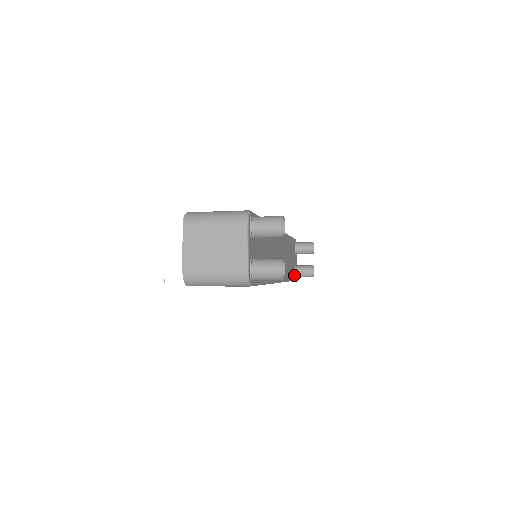
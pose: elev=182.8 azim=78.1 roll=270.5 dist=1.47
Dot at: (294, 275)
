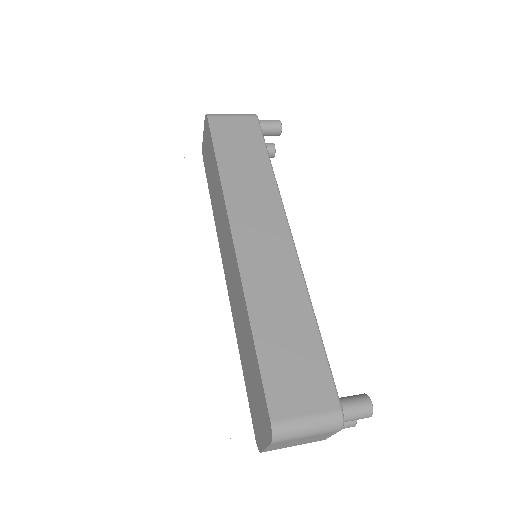
Dot at: occluded
